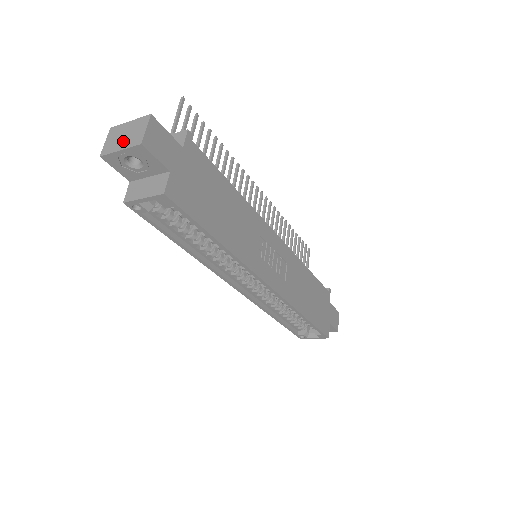
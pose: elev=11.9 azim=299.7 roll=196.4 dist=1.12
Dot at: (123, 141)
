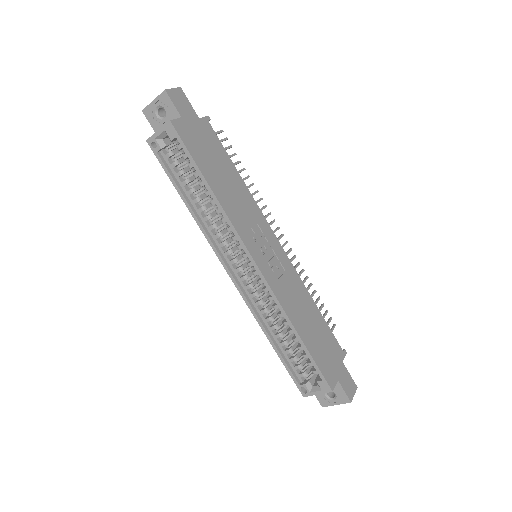
Dot at: occluded
